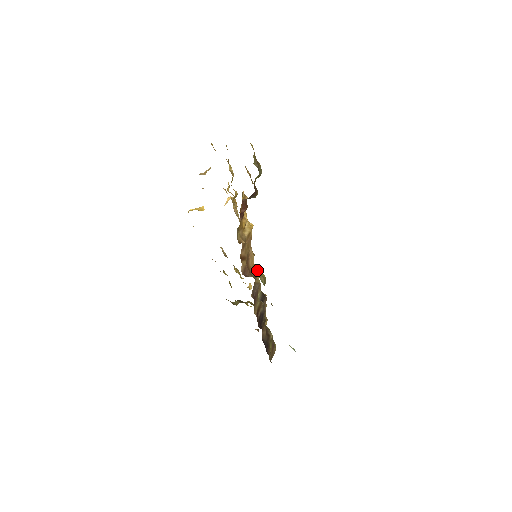
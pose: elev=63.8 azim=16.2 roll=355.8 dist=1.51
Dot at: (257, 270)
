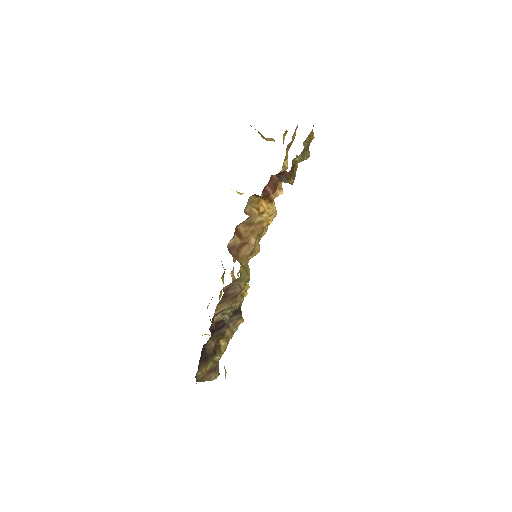
Dot at: (246, 263)
